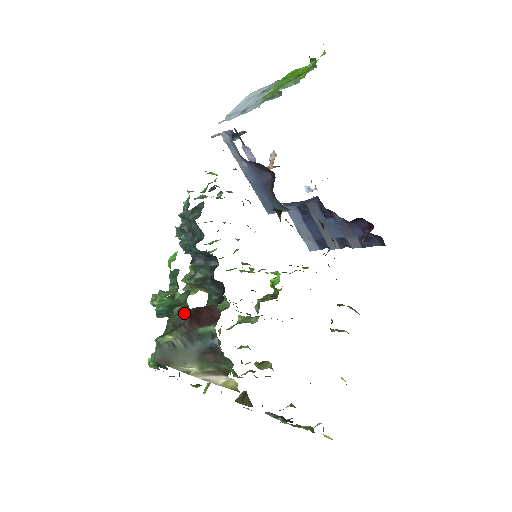
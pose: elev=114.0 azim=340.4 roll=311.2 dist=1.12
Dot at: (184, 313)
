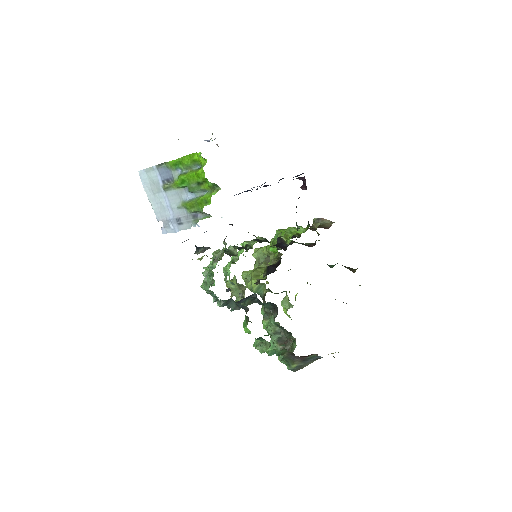
Dot at: (291, 355)
